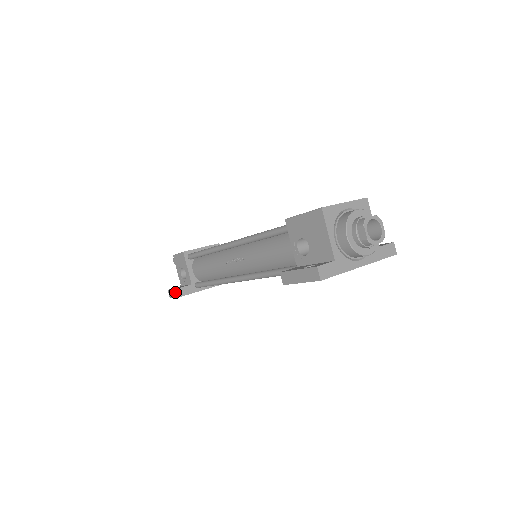
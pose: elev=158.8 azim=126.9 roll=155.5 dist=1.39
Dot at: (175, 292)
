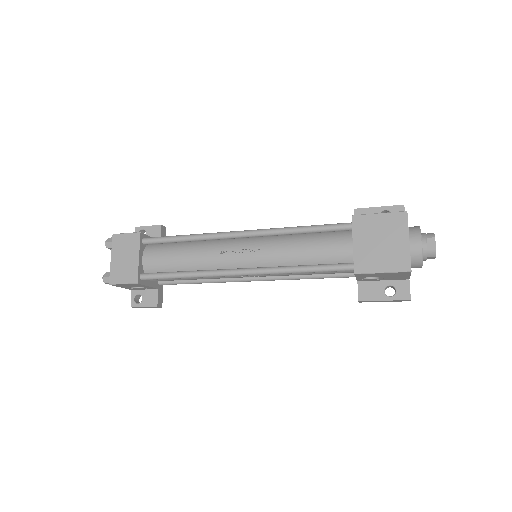
Dot at: occluded
